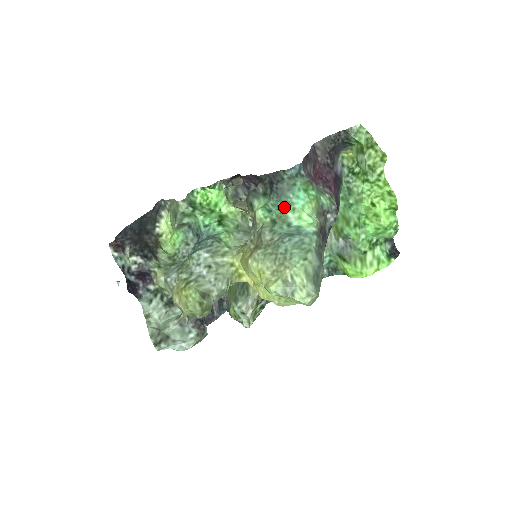
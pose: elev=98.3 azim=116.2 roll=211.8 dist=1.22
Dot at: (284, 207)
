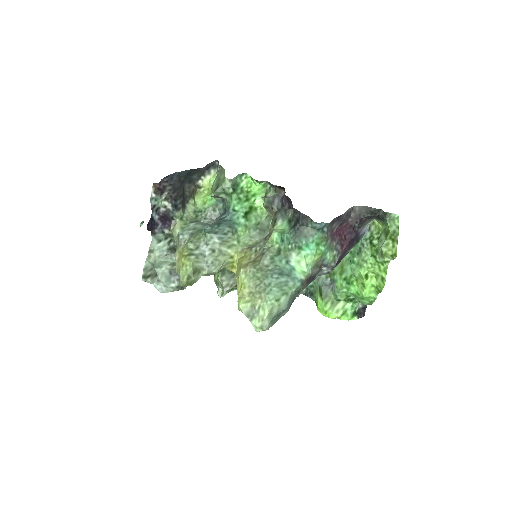
Dot at: (293, 246)
